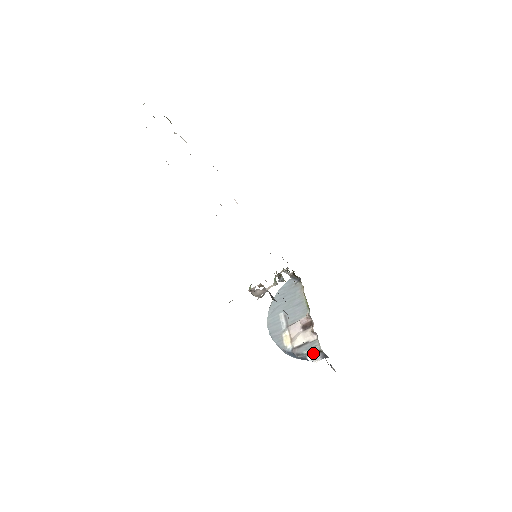
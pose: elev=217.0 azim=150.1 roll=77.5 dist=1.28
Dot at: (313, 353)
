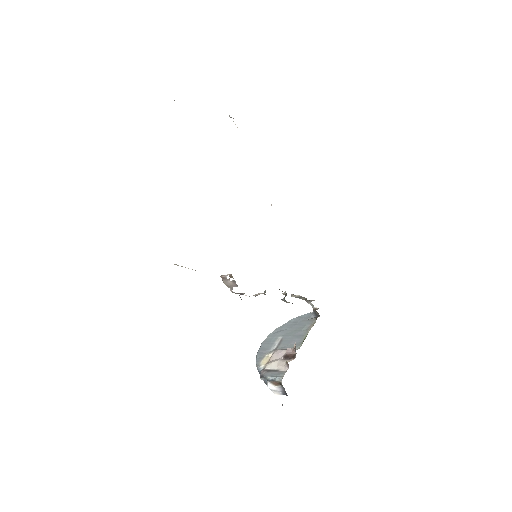
Dot at: (274, 382)
